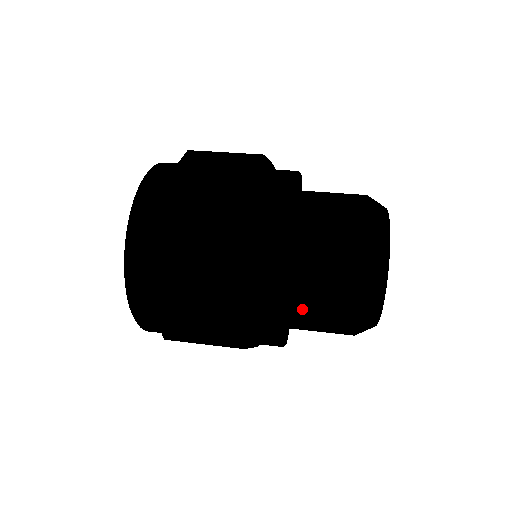
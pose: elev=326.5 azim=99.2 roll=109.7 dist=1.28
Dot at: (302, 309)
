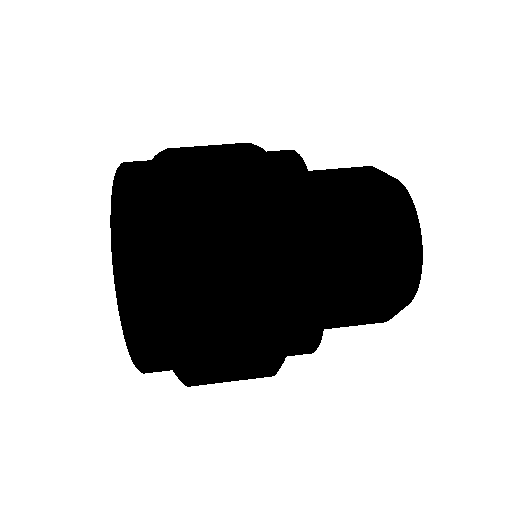
Dot at: (337, 262)
